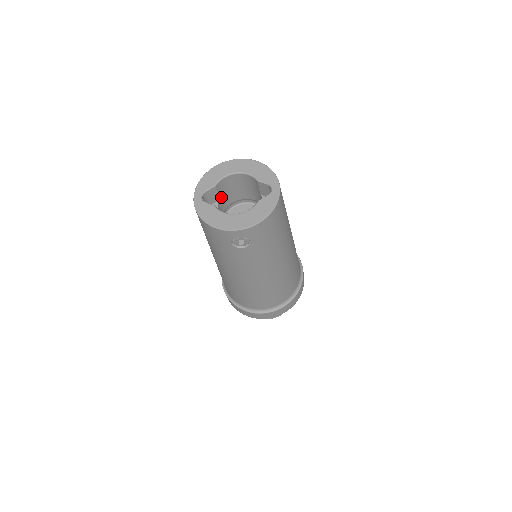
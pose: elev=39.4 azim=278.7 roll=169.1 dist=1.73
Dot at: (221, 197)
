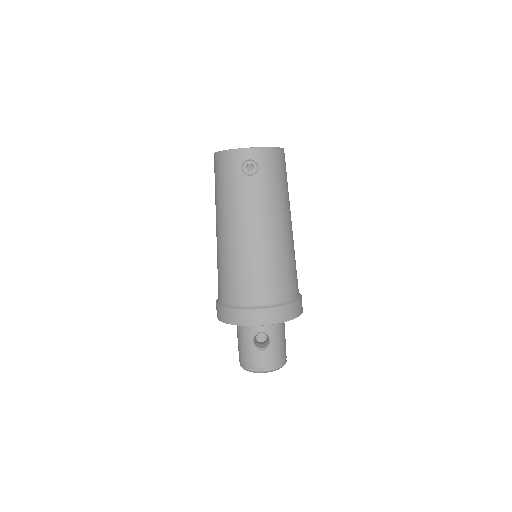
Dot at: occluded
